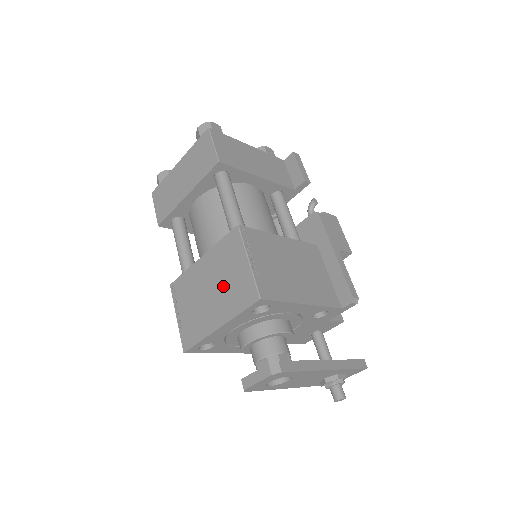
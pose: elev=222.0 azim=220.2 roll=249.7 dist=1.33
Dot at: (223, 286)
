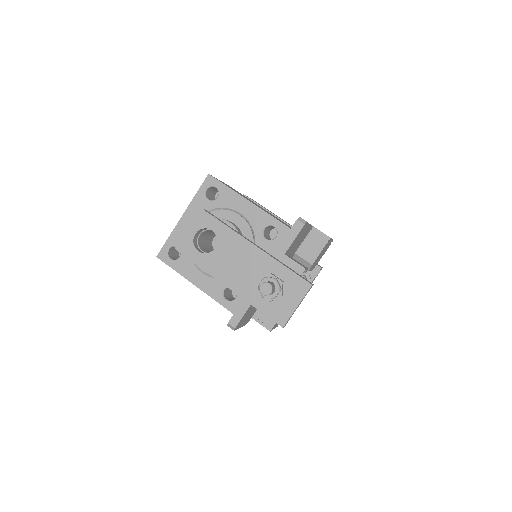
Dot at: occluded
